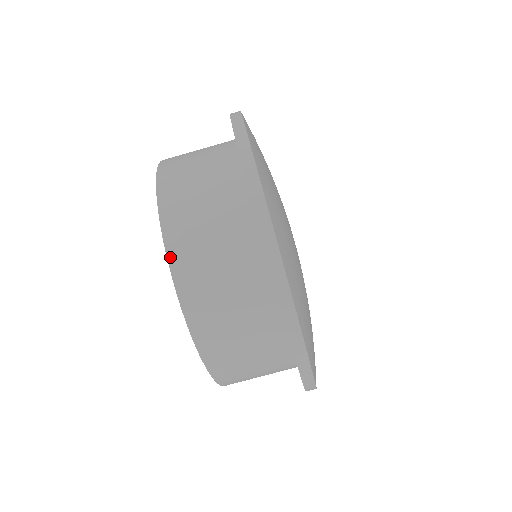
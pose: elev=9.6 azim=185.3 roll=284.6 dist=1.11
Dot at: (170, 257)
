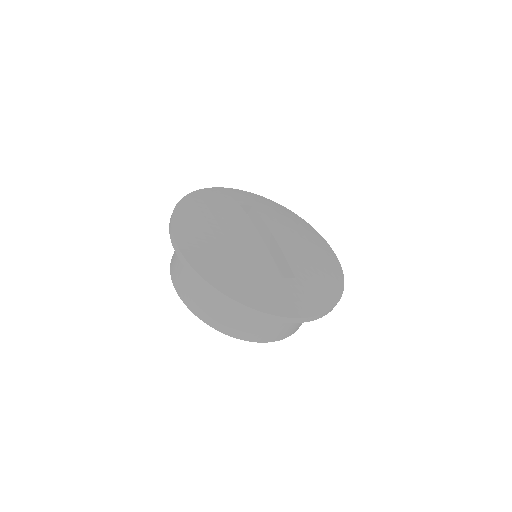
Dot at: (174, 286)
